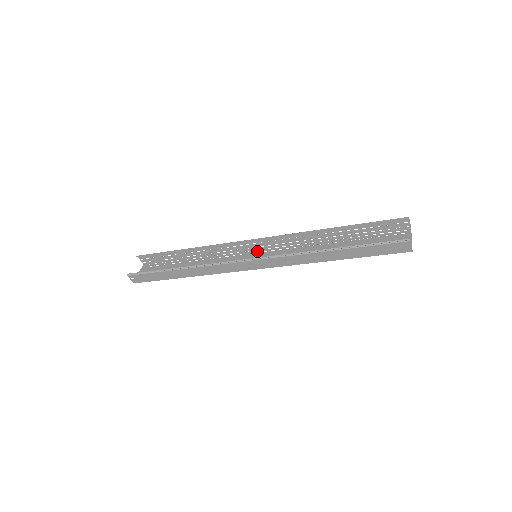
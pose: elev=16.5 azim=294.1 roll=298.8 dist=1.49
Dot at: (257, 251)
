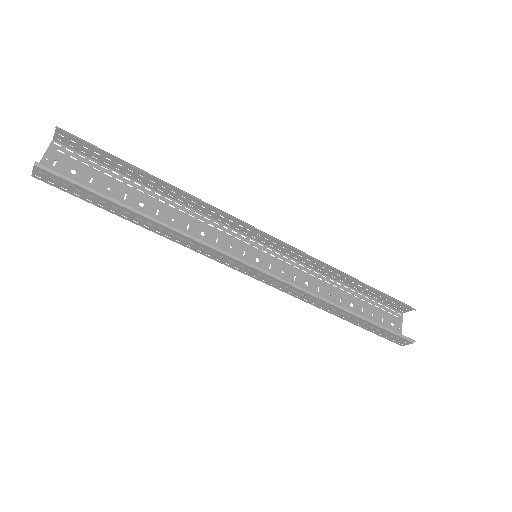
Dot at: (253, 243)
